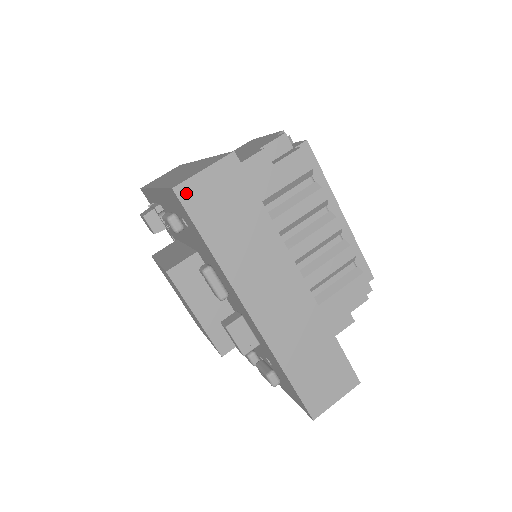
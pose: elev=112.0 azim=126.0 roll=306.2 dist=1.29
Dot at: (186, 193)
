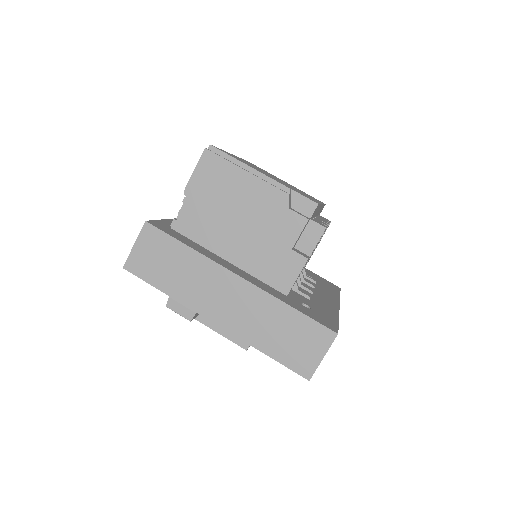
Dot at: occluded
